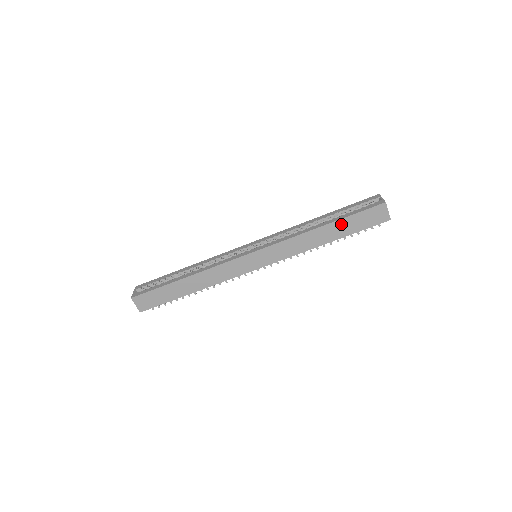
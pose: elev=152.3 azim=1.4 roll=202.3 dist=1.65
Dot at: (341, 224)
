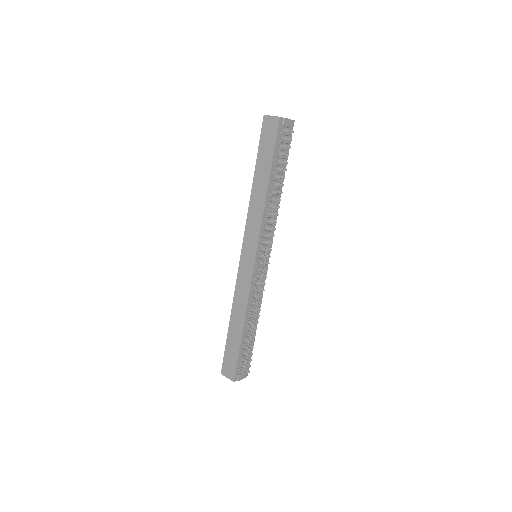
Dot at: (260, 165)
